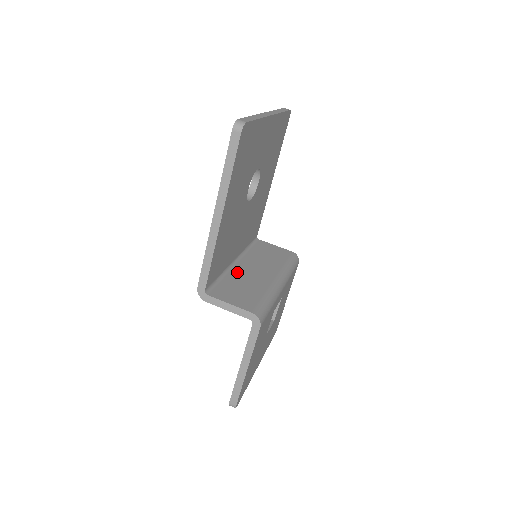
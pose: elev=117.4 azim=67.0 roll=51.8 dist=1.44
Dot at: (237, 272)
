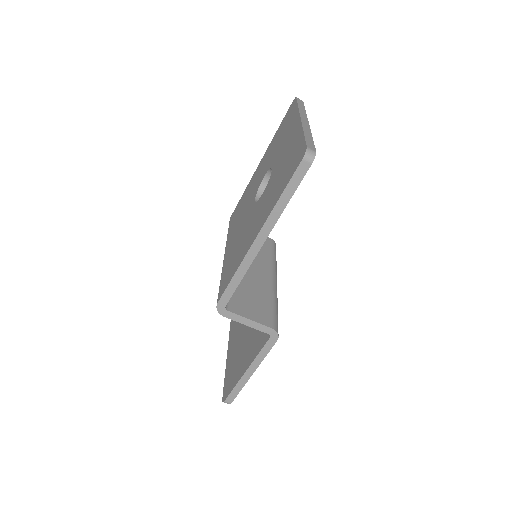
Dot at: occluded
